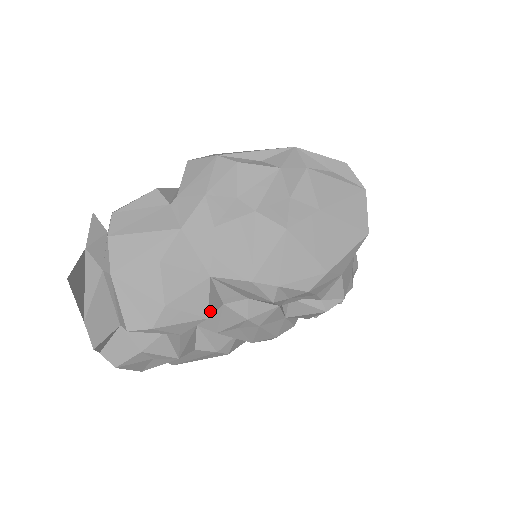
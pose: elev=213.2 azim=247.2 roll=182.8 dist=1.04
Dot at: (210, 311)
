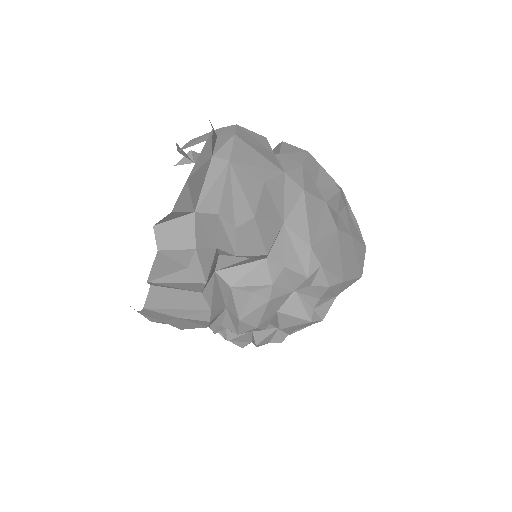
Dot at: occluded
